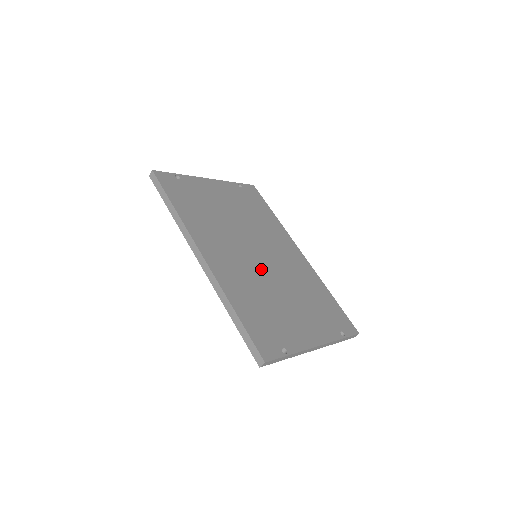
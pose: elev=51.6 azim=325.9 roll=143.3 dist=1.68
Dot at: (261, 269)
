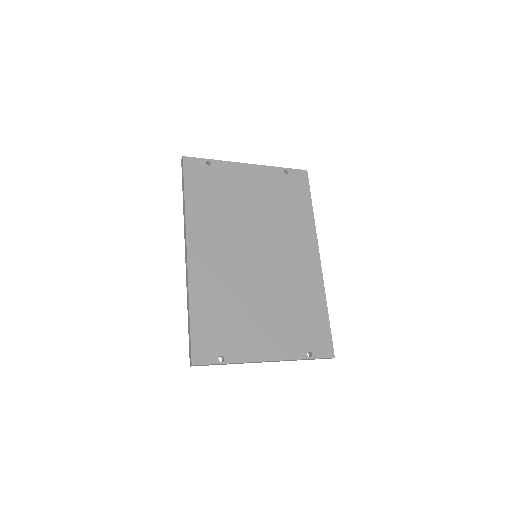
Dot at: (249, 272)
